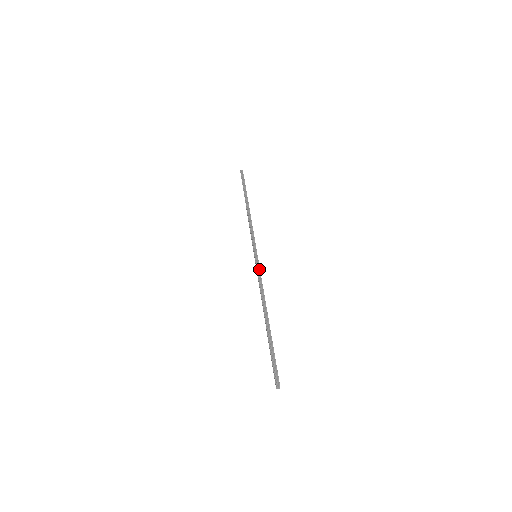
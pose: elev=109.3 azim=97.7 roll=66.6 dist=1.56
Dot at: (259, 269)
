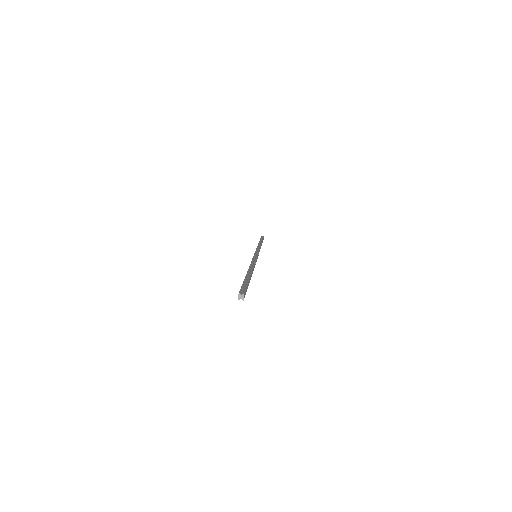
Dot at: (256, 257)
